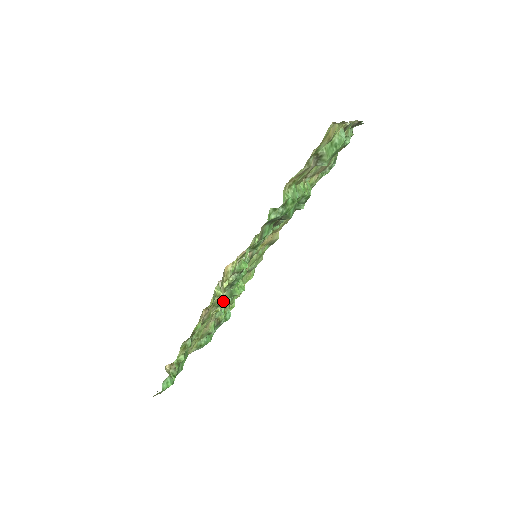
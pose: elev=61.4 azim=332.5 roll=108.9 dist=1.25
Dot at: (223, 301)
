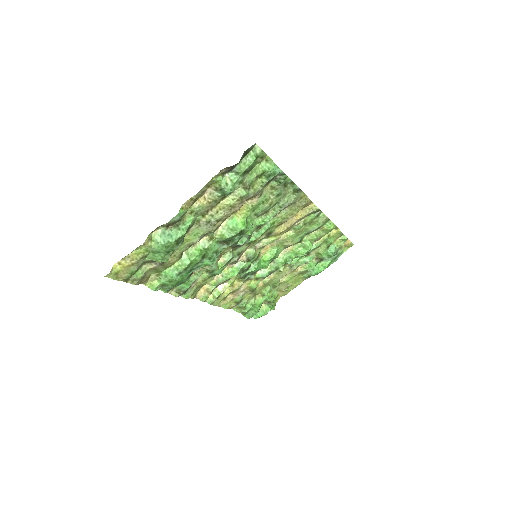
Dot at: (264, 276)
